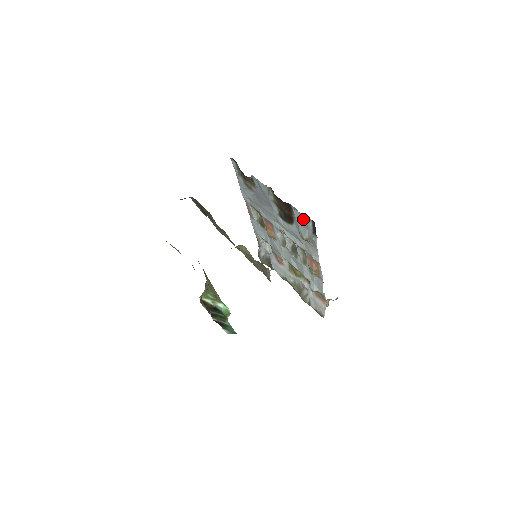
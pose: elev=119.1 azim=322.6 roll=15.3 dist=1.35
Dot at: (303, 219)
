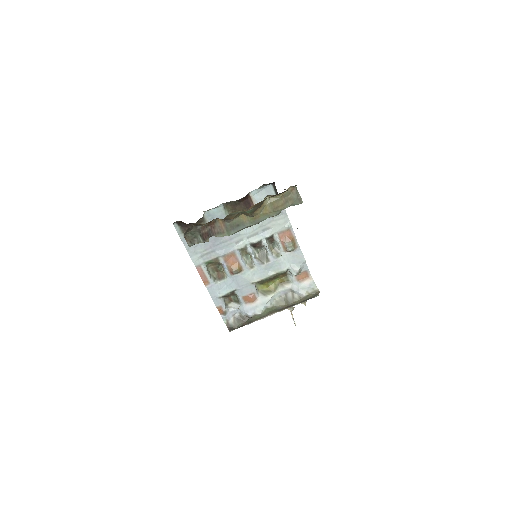
Dot at: (265, 194)
